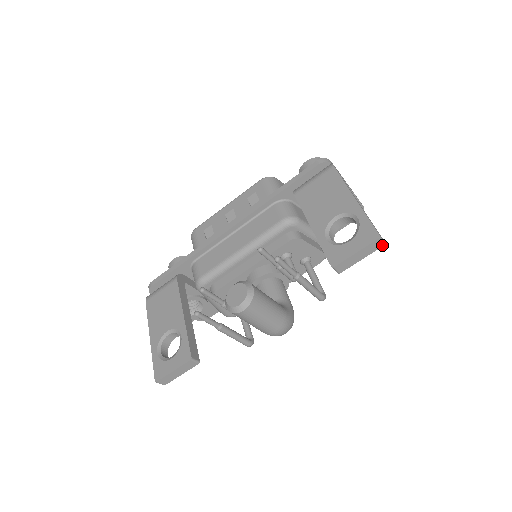
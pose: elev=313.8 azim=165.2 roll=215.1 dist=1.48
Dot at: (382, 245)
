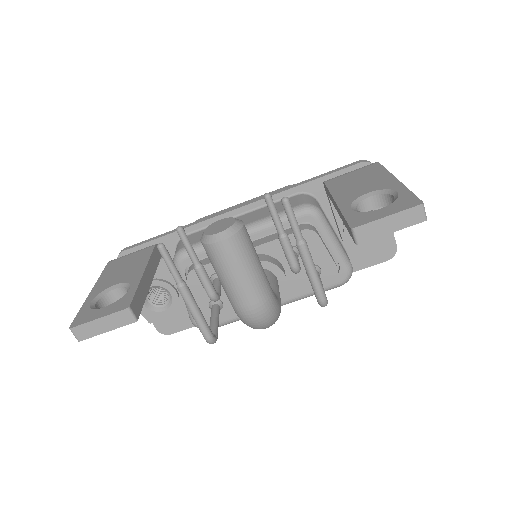
Dot at: (423, 219)
